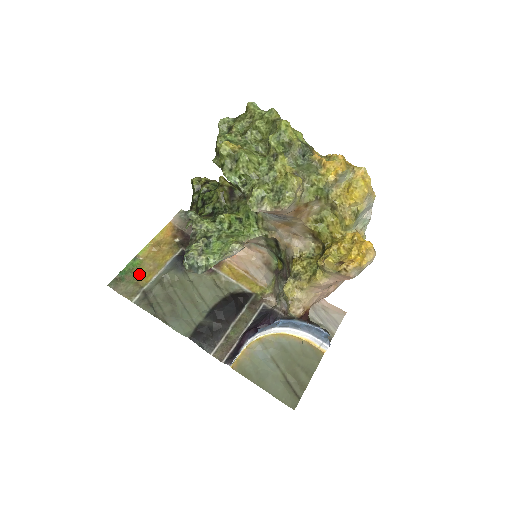
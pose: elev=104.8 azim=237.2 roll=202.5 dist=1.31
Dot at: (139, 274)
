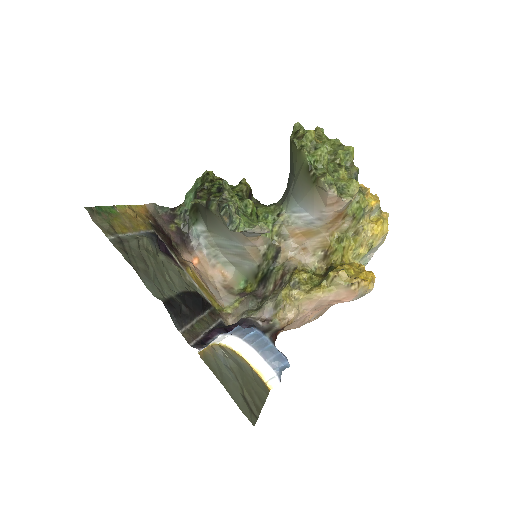
Dot at: (116, 221)
